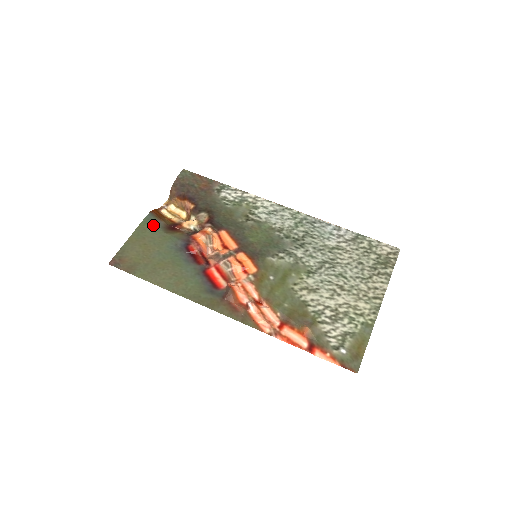
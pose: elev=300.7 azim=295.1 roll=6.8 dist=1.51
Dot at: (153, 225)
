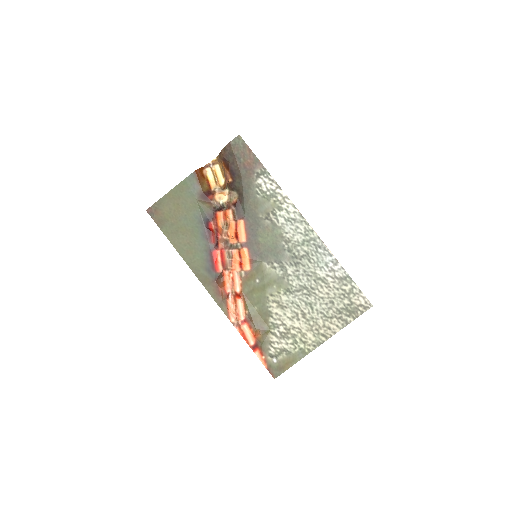
Dot at: (191, 188)
